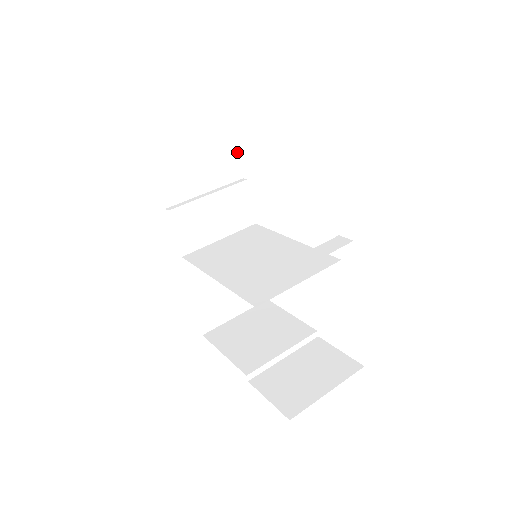
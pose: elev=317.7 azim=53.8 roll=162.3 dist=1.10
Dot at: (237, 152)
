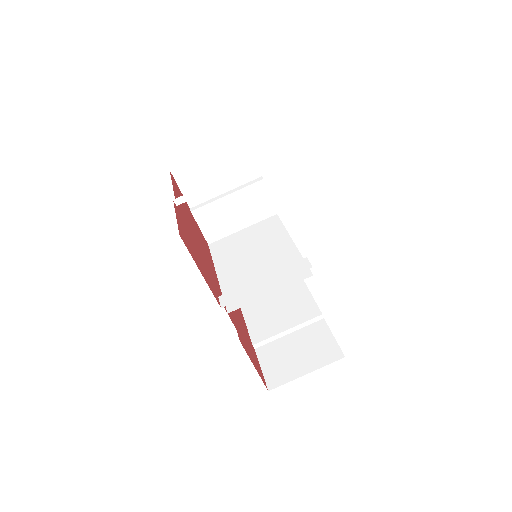
Dot at: (214, 187)
